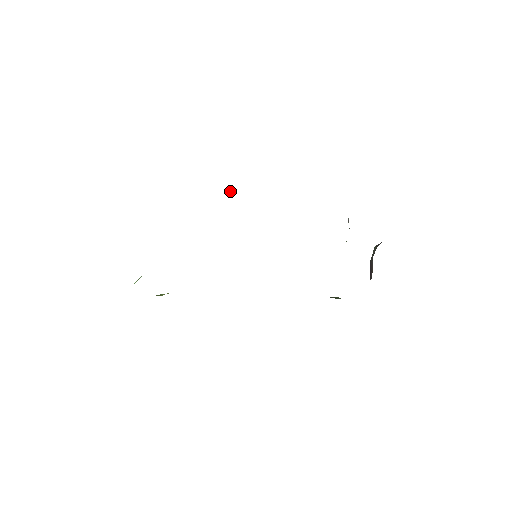
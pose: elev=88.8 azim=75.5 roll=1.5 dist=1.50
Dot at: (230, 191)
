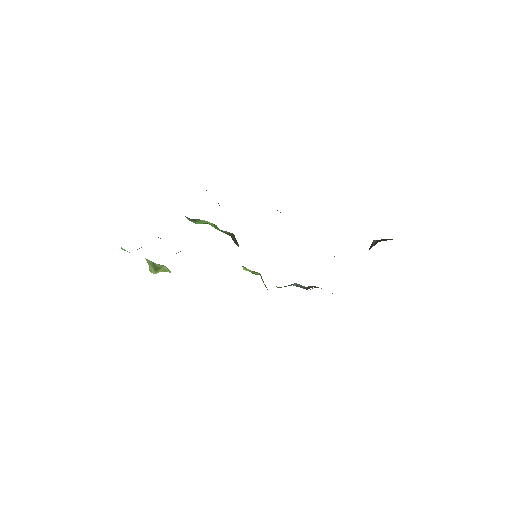
Dot at: occluded
